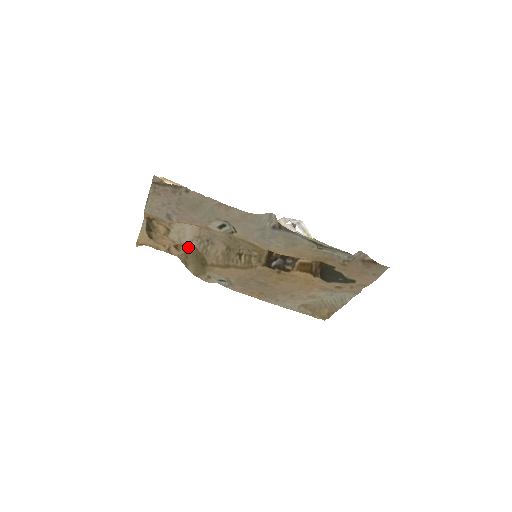
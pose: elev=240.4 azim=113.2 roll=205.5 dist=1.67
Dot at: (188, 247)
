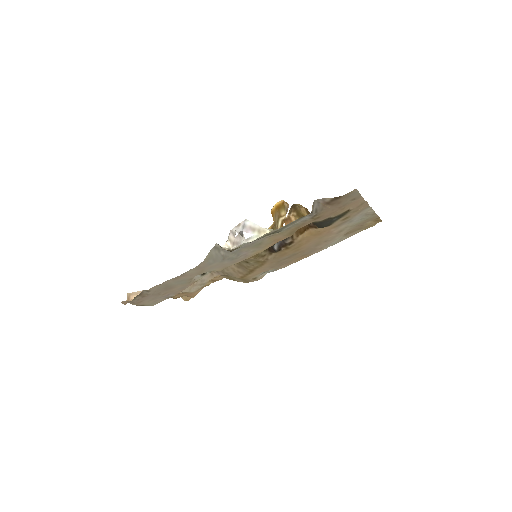
Dot at: occluded
